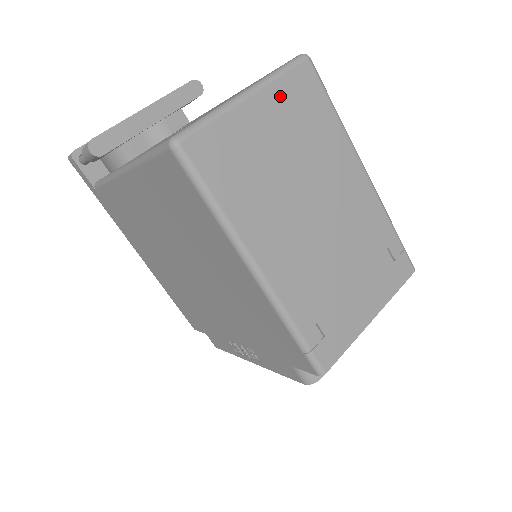
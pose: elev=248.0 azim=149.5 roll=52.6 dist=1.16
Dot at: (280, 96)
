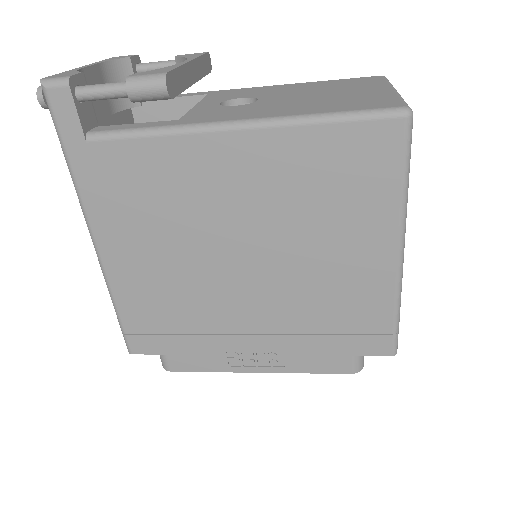
Dot at: occluded
